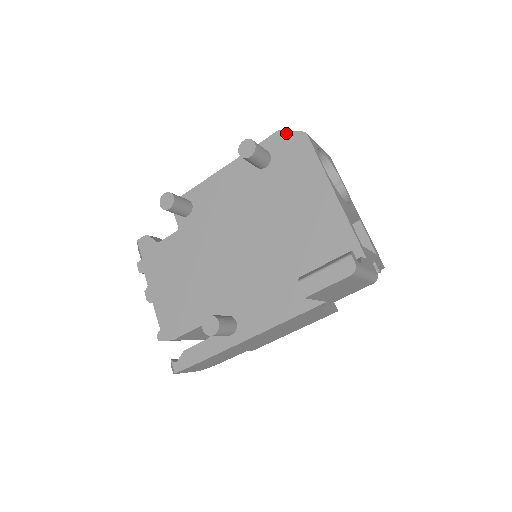
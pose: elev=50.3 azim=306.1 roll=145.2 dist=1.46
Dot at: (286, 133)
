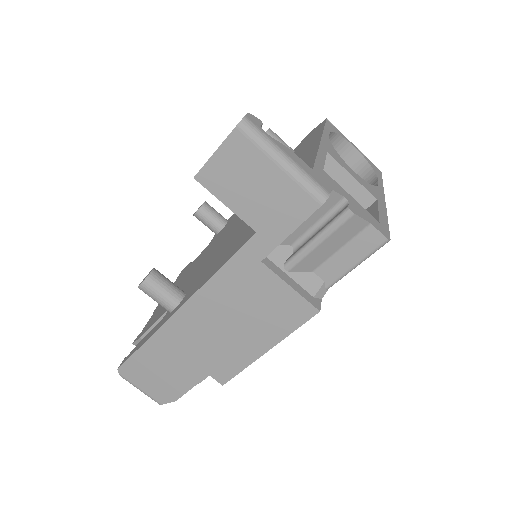
Dot at: (313, 130)
